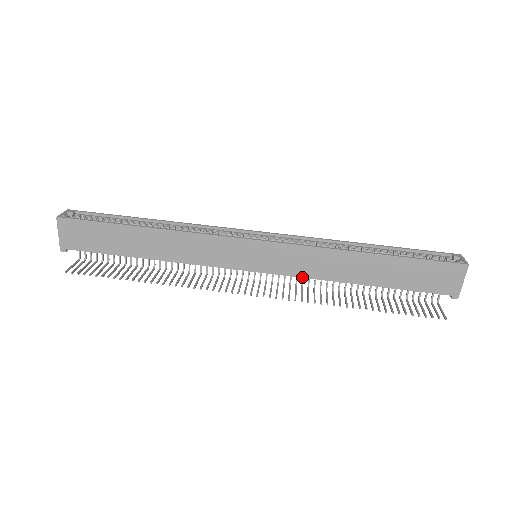
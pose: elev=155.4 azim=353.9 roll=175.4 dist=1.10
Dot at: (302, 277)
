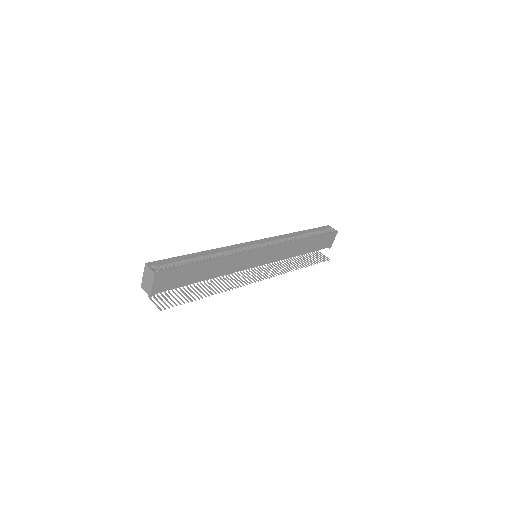
Dot at: (279, 260)
